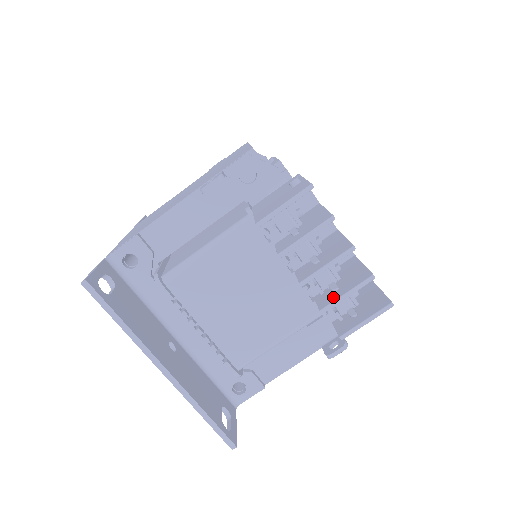
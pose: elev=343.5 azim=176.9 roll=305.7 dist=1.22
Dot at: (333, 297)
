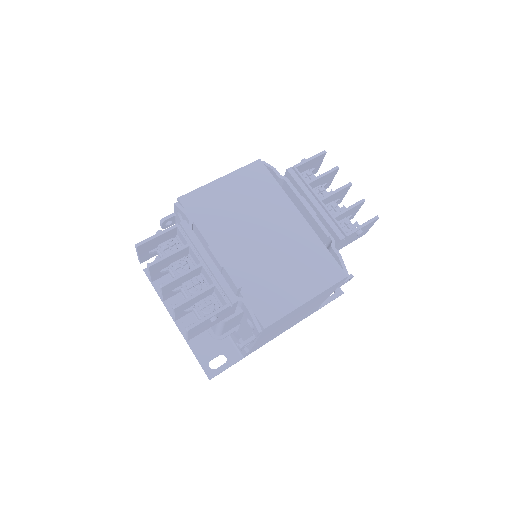
Dot at: occluded
